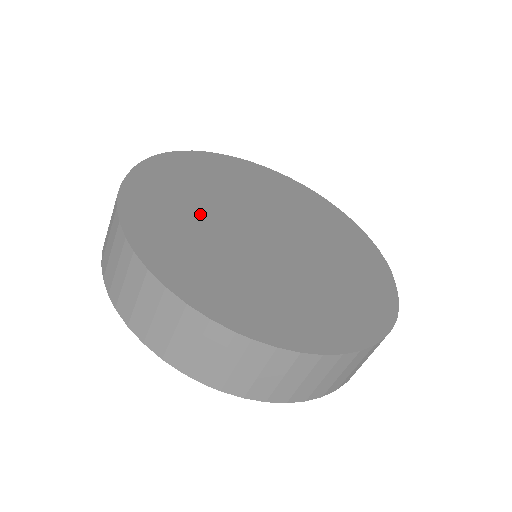
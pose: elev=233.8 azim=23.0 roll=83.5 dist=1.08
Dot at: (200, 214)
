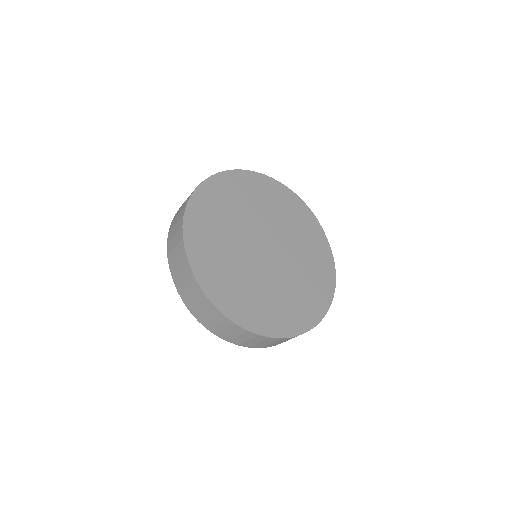
Dot at: (236, 265)
